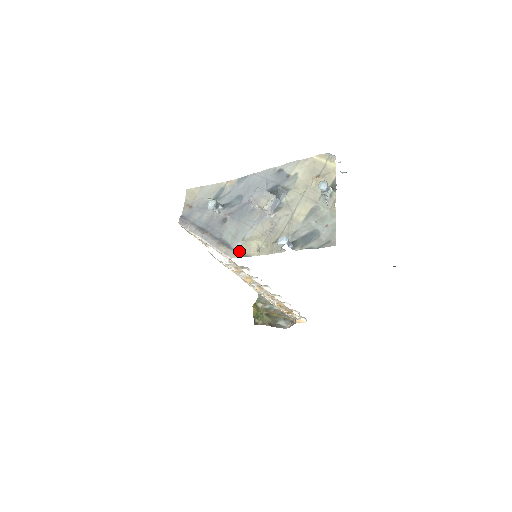
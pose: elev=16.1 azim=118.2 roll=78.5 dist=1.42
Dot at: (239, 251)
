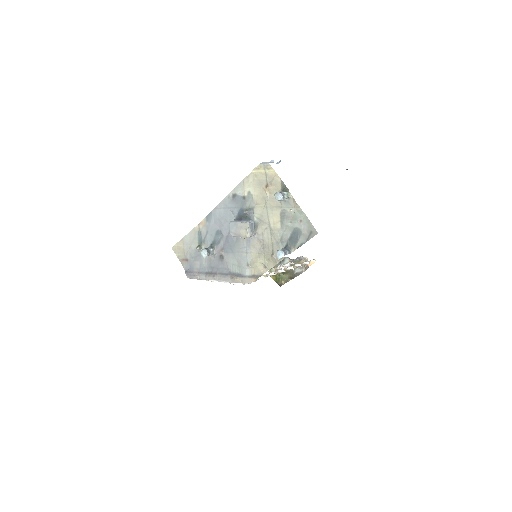
Dot at: (251, 275)
